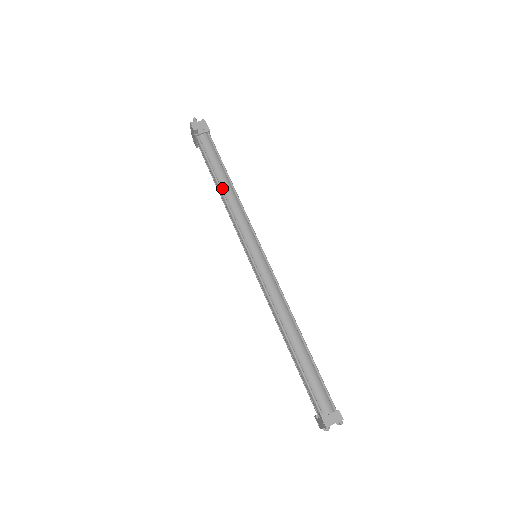
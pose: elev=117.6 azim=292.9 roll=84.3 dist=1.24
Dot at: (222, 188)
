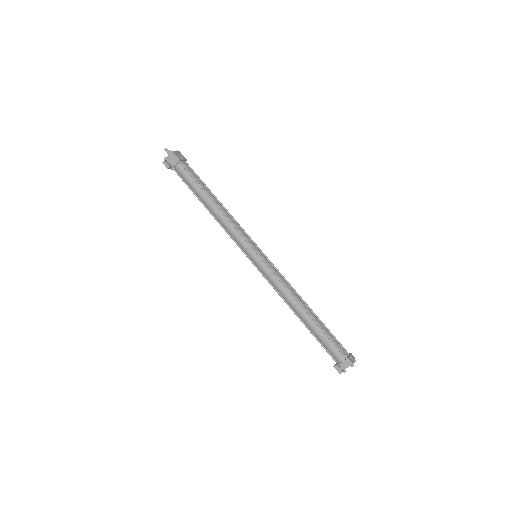
Dot at: (210, 209)
